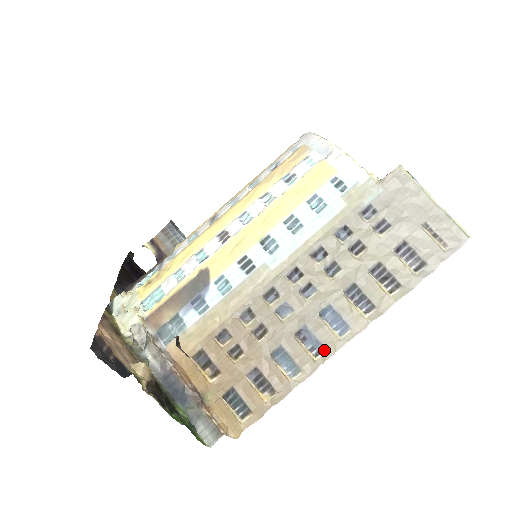
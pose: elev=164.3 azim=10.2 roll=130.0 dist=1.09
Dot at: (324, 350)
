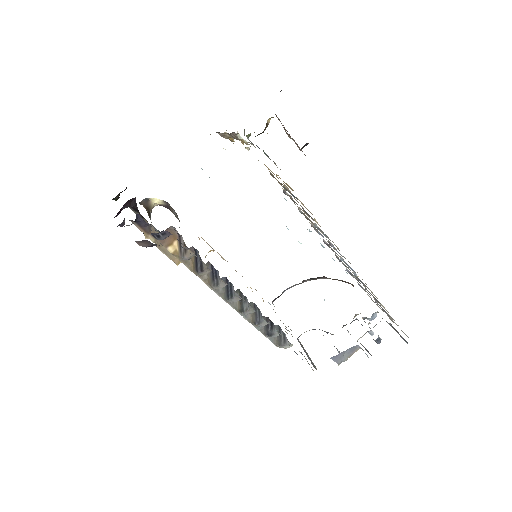
Dot at: (345, 258)
